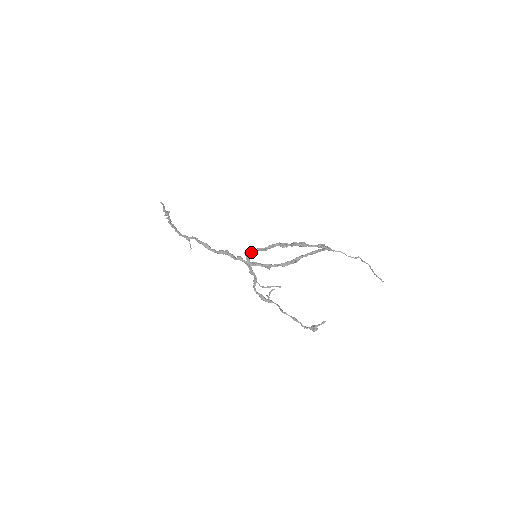
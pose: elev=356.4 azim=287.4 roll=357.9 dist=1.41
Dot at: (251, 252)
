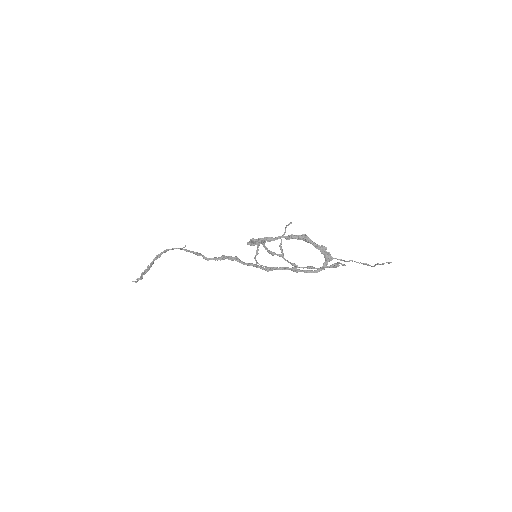
Dot at: (255, 239)
